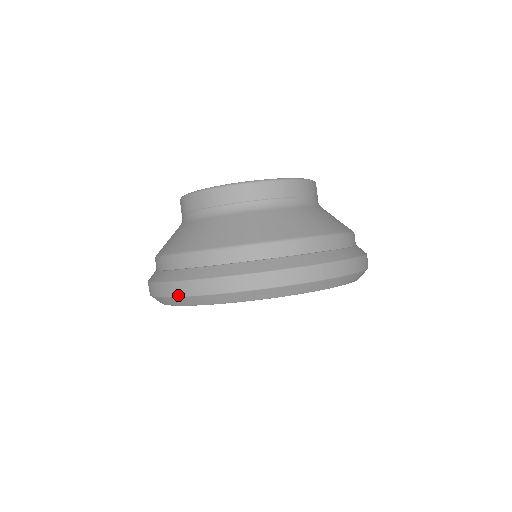
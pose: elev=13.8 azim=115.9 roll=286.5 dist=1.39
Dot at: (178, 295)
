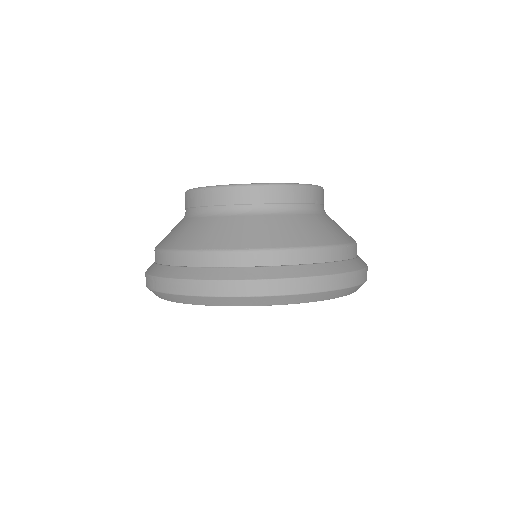
Dot at: (267, 294)
